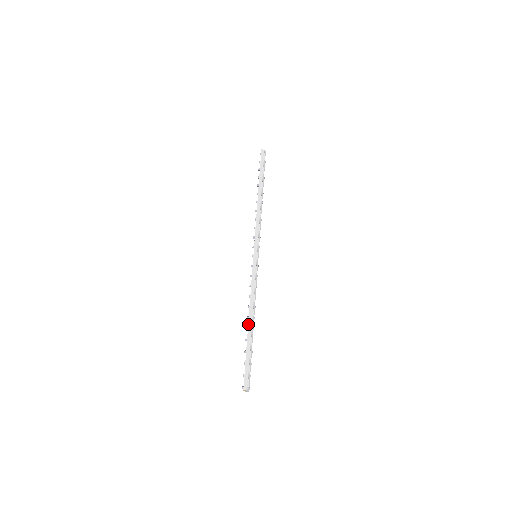
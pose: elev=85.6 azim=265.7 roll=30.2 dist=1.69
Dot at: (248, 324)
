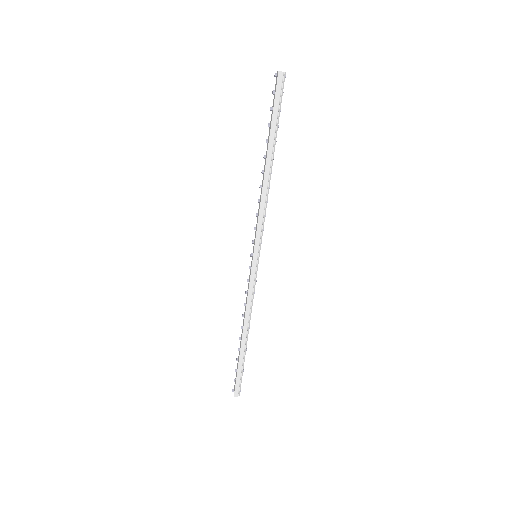
Dot at: (241, 339)
